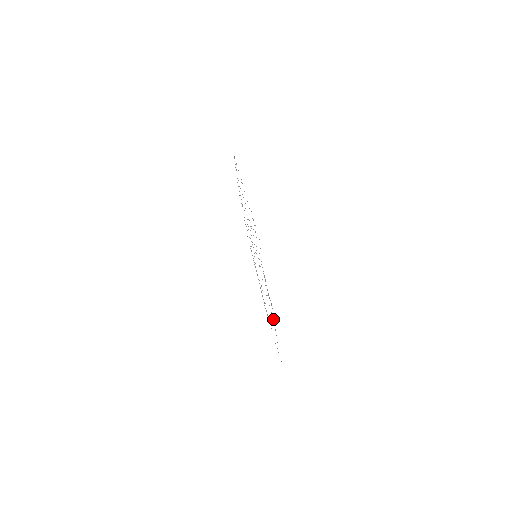
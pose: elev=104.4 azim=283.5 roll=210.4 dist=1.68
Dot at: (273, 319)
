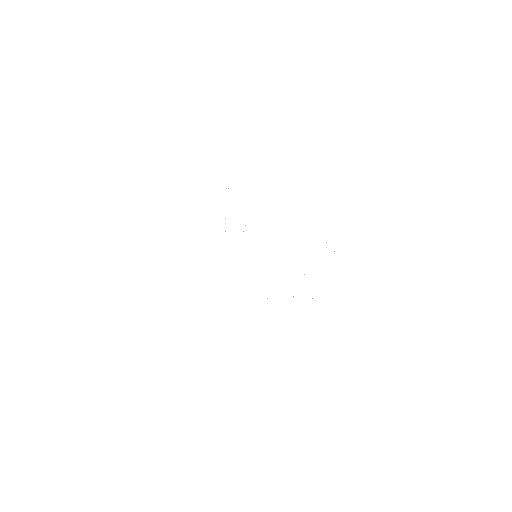
Dot at: occluded
